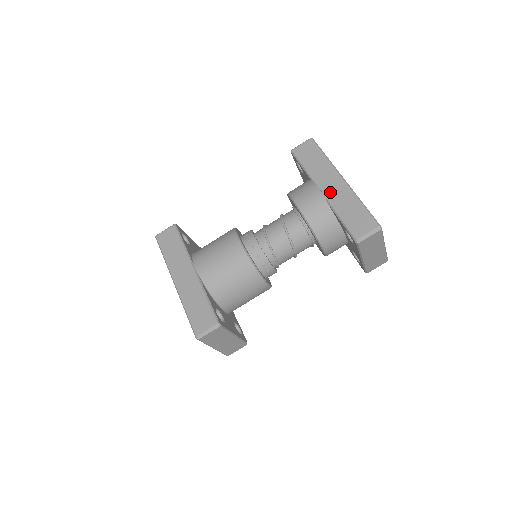
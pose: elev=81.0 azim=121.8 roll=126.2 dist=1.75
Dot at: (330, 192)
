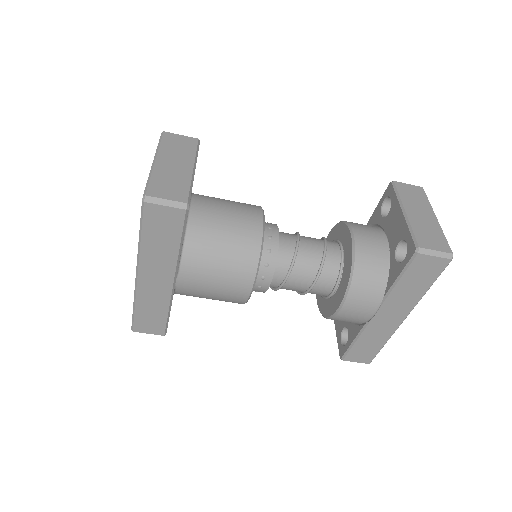
Dot at: (380, 321)
